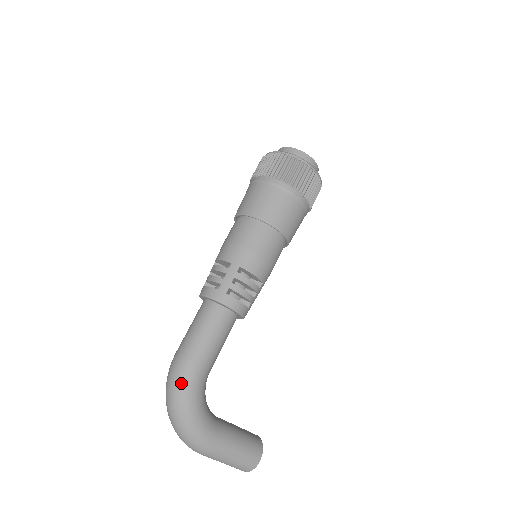
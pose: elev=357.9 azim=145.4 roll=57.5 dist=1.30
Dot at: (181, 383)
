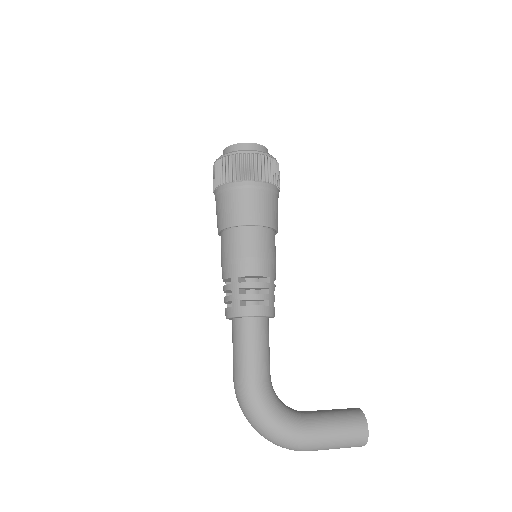
Dot at: (247, 401)
